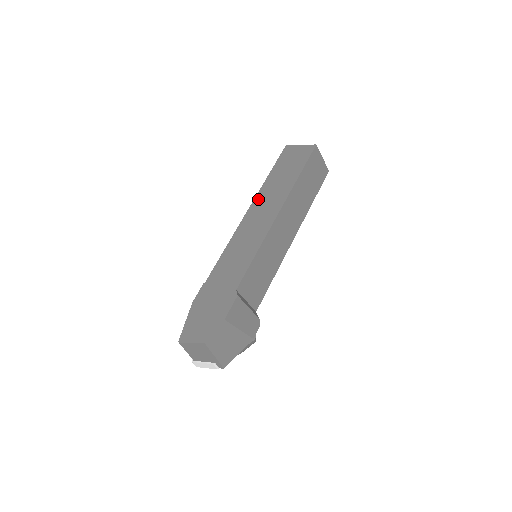
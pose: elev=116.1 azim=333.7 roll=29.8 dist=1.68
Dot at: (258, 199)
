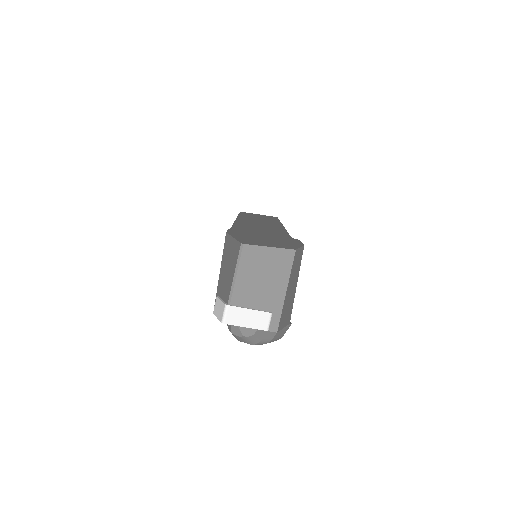
Dot at: (243, 217)
